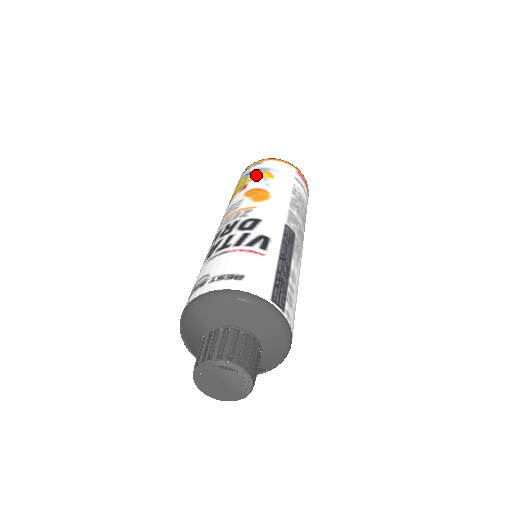
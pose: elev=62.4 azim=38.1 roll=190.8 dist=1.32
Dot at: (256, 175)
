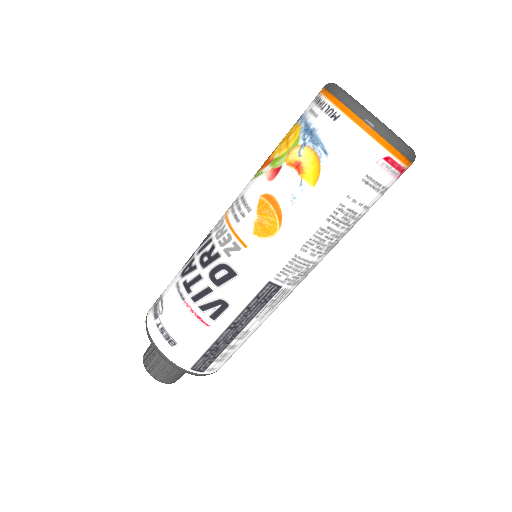
Dot at: (302, 158)
